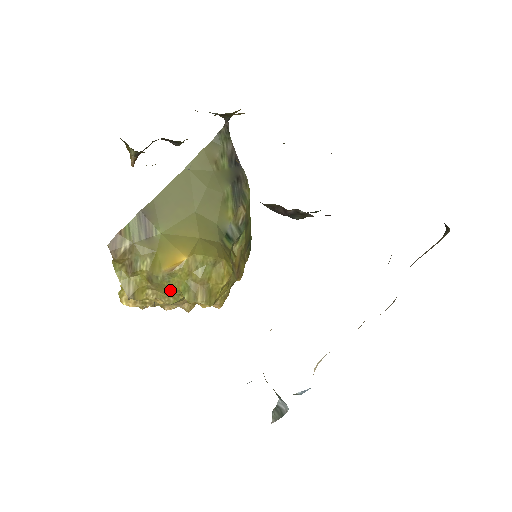
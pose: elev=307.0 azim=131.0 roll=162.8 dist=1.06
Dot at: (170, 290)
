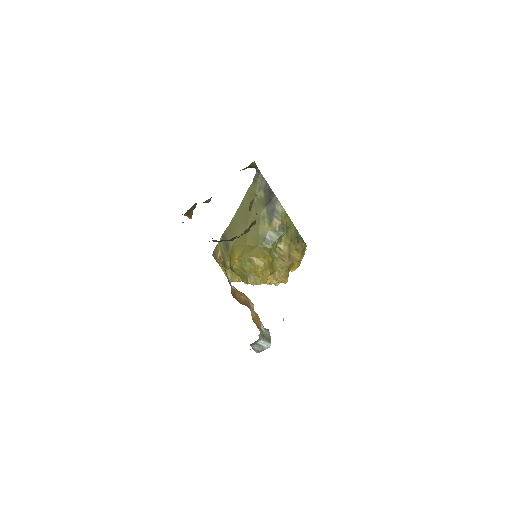
Dot at: (241, 276)
